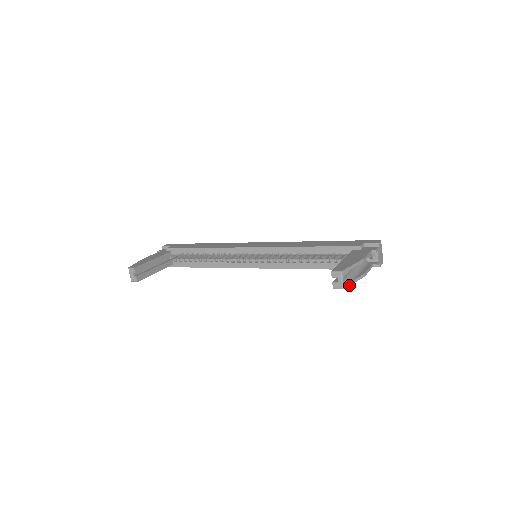
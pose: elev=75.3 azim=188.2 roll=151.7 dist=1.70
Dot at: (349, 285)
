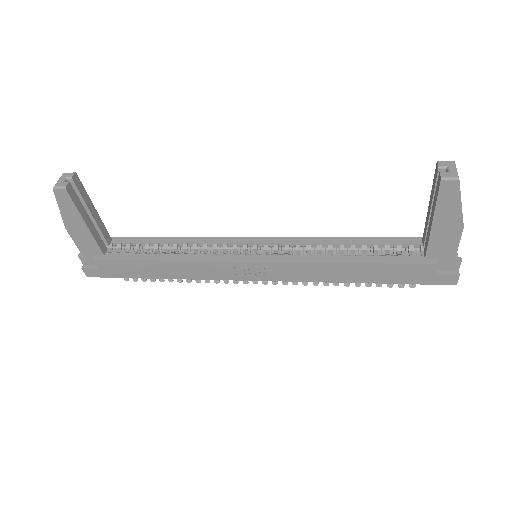
Dot at: (460, 191)
